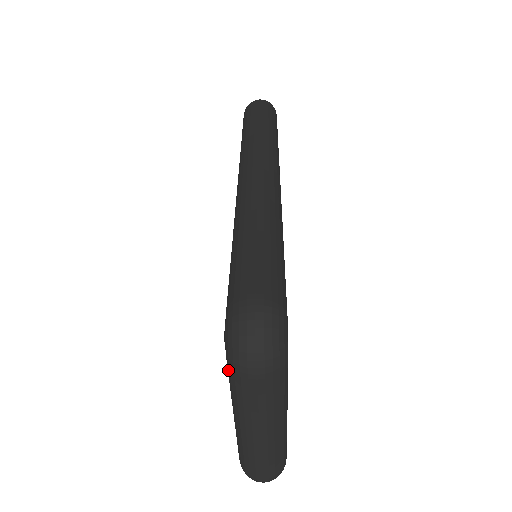
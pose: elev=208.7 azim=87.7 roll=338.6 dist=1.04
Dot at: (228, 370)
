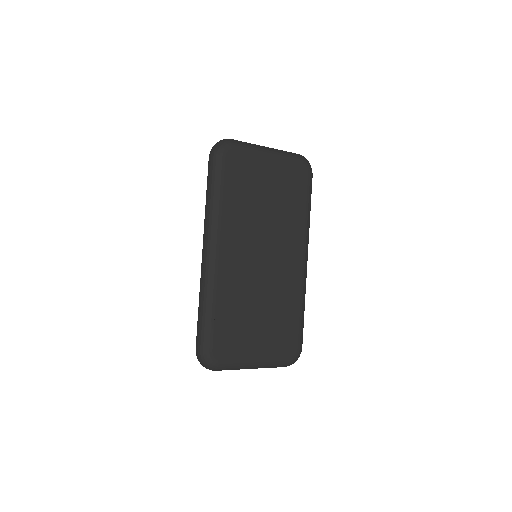
Dot at: occluded
